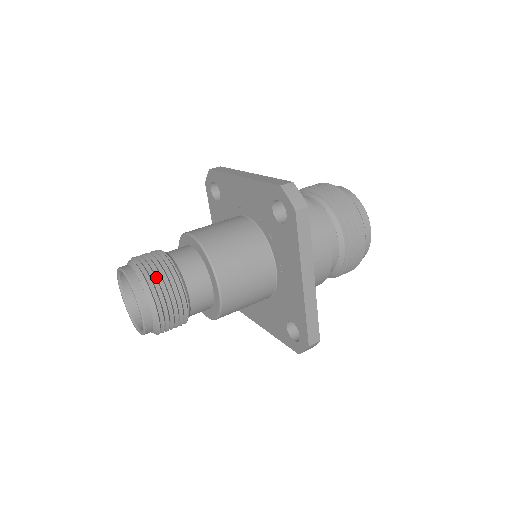
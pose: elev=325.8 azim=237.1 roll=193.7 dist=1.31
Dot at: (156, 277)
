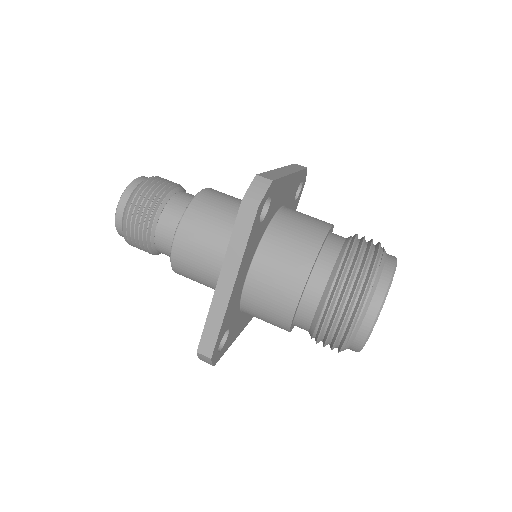
Dot at: (145, 194)
